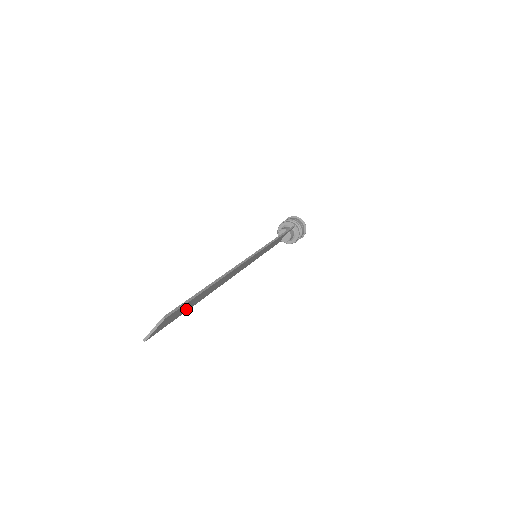
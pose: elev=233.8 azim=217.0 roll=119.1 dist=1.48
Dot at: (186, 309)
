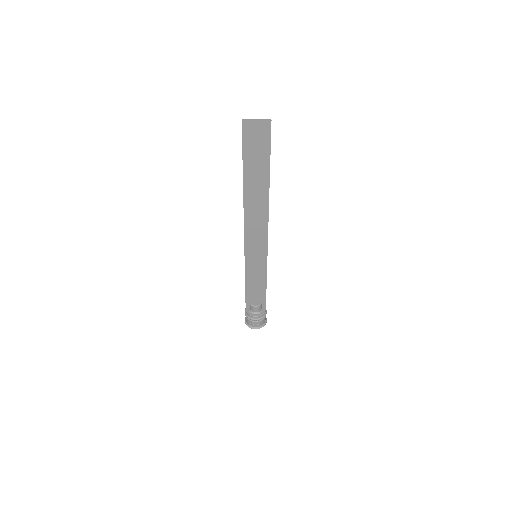
Dot at: (249, 164)
